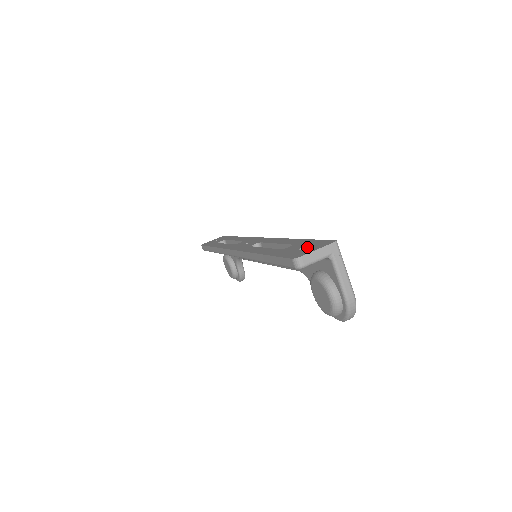
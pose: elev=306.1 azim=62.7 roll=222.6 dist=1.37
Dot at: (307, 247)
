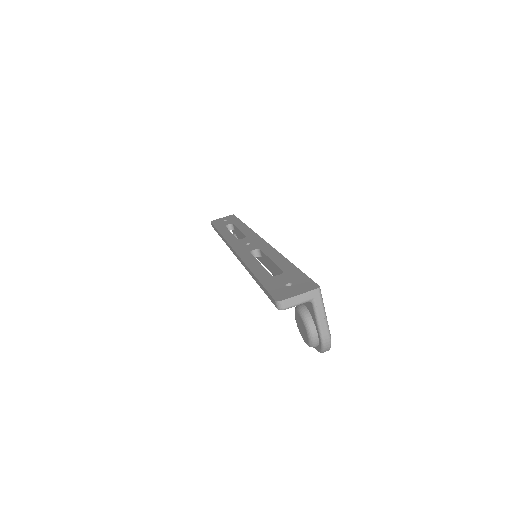
Dot at: (293, 285)
